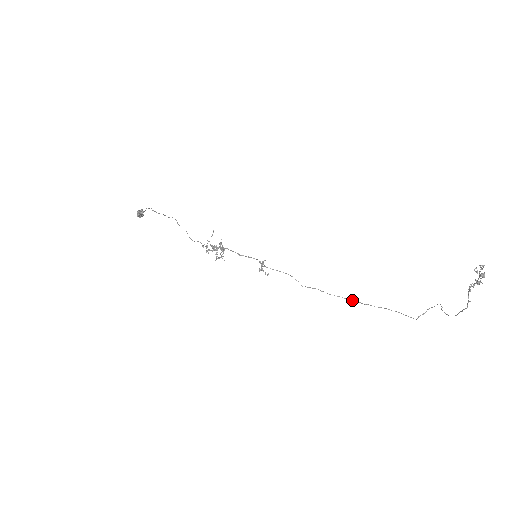
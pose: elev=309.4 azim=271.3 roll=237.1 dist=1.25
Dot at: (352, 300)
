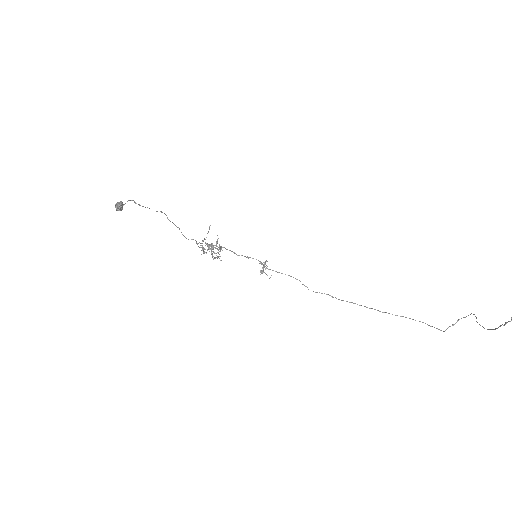
Dot at: occluded
